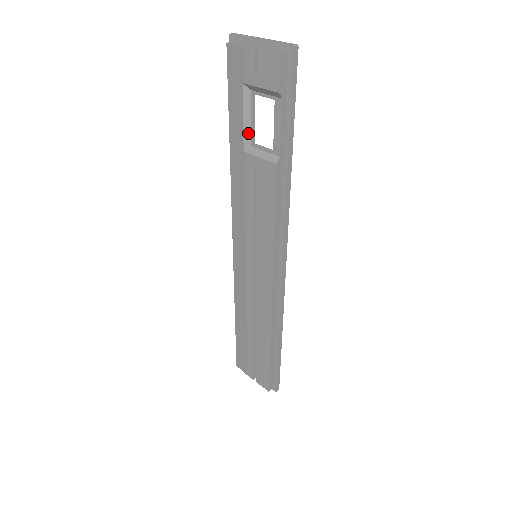
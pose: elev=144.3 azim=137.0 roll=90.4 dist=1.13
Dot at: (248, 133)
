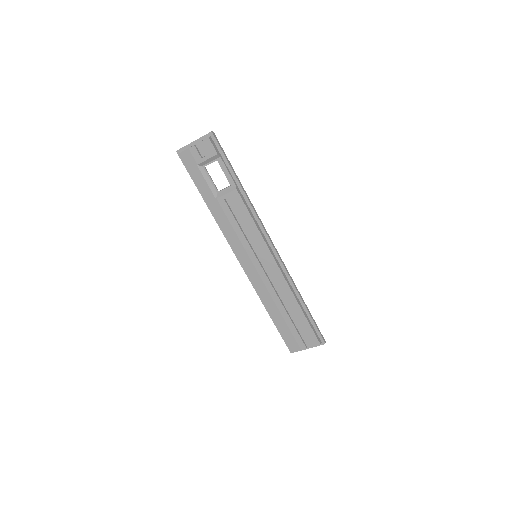
Dot at: (213, 188)
